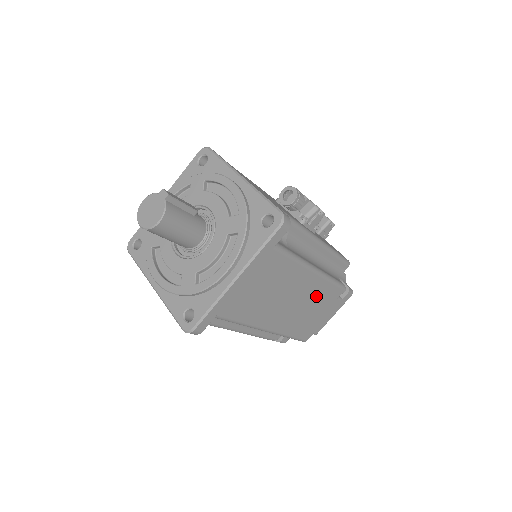
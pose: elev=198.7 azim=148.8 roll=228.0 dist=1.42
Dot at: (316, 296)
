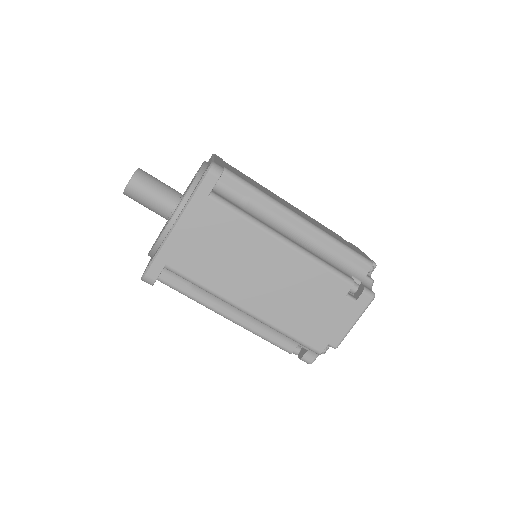
Dot at: occluded
